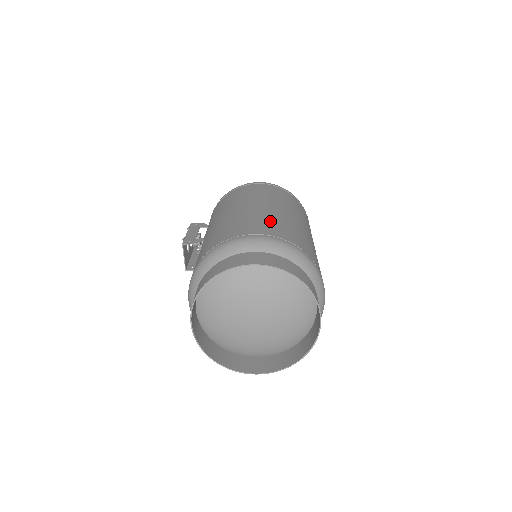
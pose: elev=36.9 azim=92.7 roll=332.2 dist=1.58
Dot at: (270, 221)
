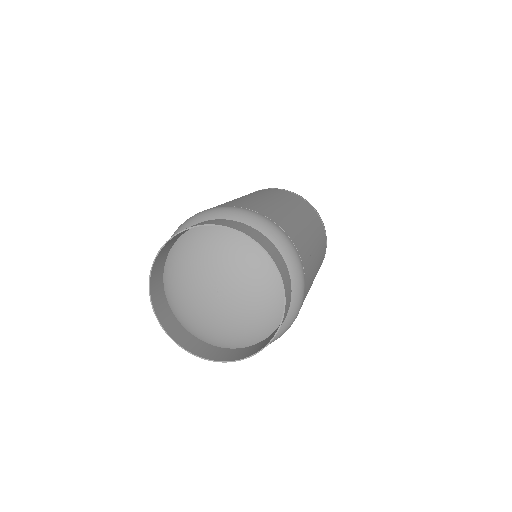
Dot at: (242, 201)
